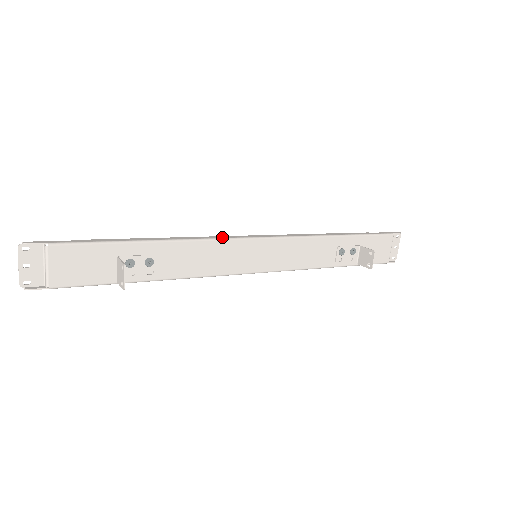
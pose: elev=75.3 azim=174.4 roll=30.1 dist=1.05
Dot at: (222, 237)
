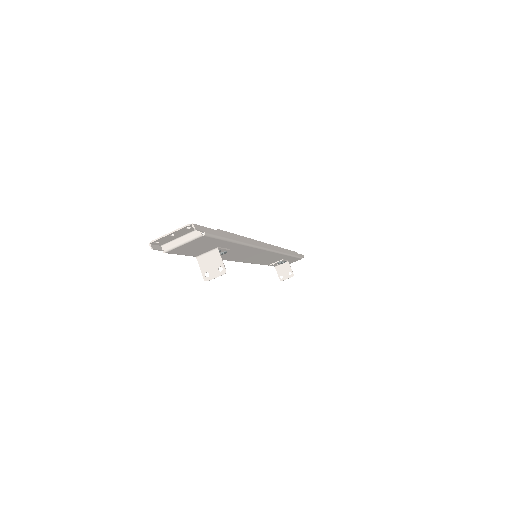
Dot at: (261, 245)
